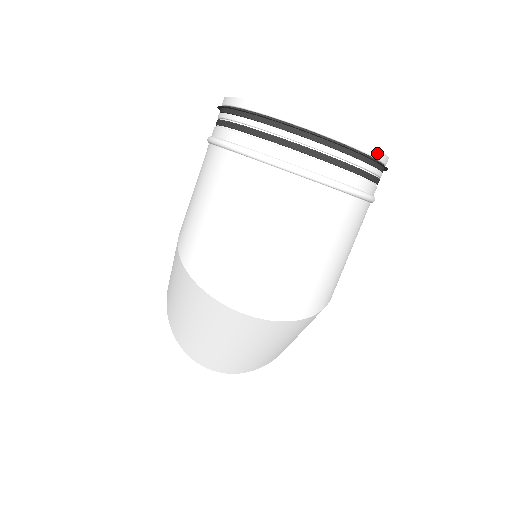
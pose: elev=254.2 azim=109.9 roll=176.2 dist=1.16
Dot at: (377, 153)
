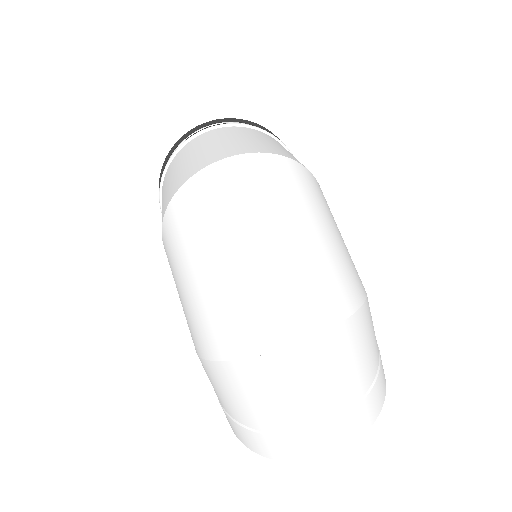
Dot at: occluded
